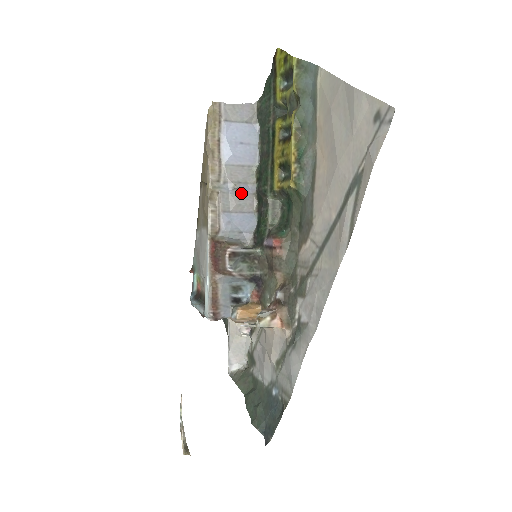
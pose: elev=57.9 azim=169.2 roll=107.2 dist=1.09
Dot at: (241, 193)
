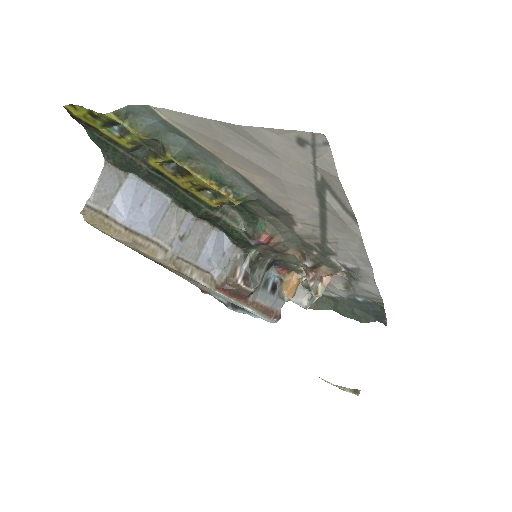
Dot at: (189, 233)
